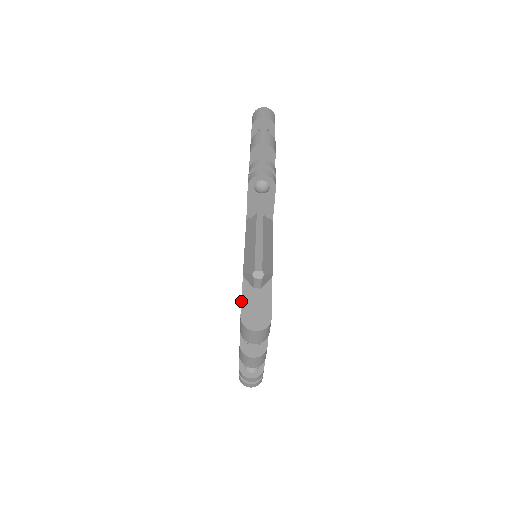
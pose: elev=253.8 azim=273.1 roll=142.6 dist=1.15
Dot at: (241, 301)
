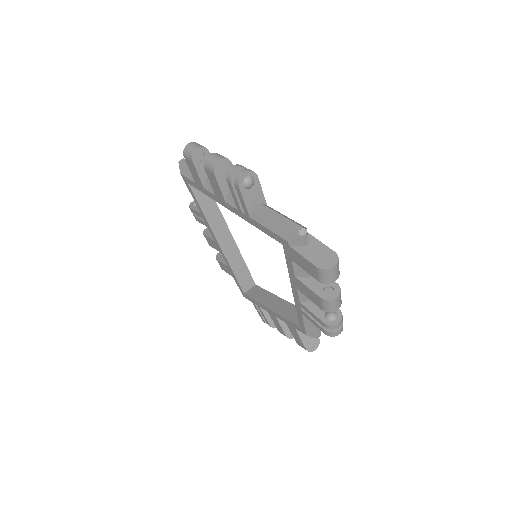
Dot at: (306, 259)
